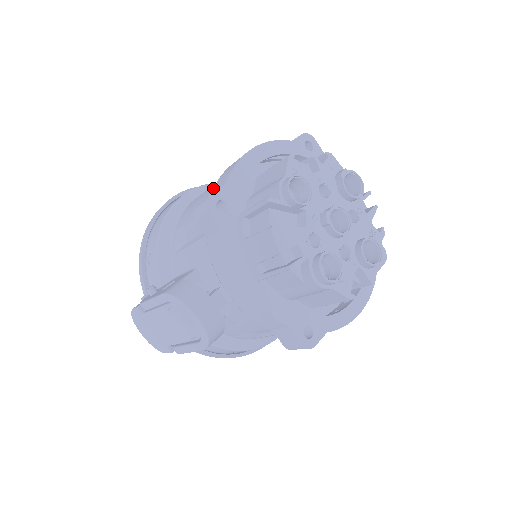
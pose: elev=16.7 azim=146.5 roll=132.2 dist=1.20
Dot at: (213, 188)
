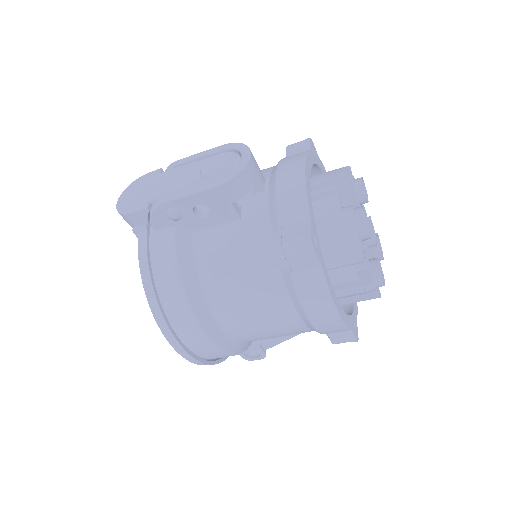
Dot at: occluded
